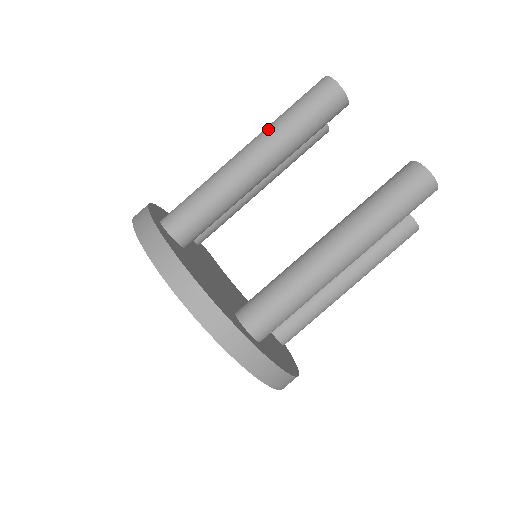
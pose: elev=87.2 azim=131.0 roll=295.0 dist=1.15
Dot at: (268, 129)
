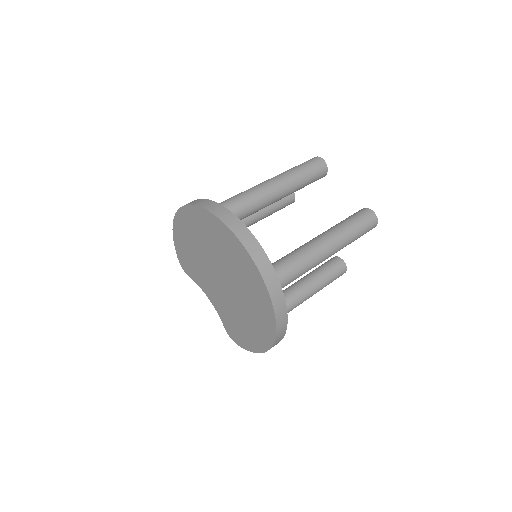
Dot at: (285, 173)
